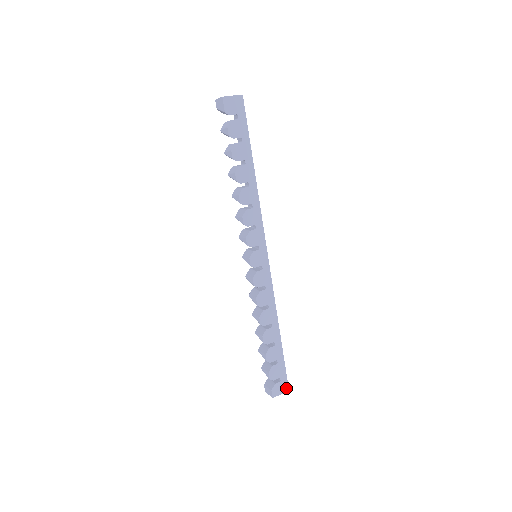
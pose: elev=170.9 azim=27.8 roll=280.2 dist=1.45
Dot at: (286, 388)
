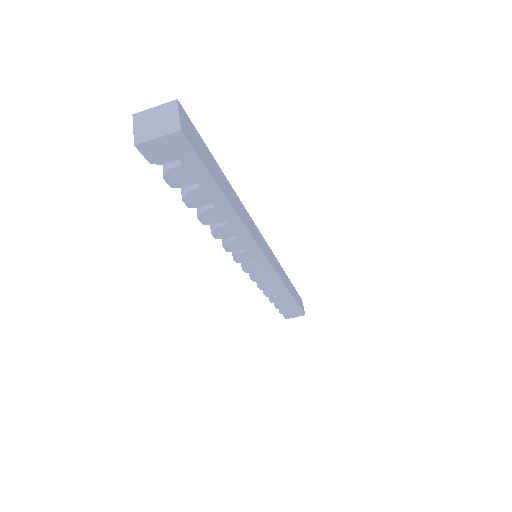
Dot at: (302, 314)
